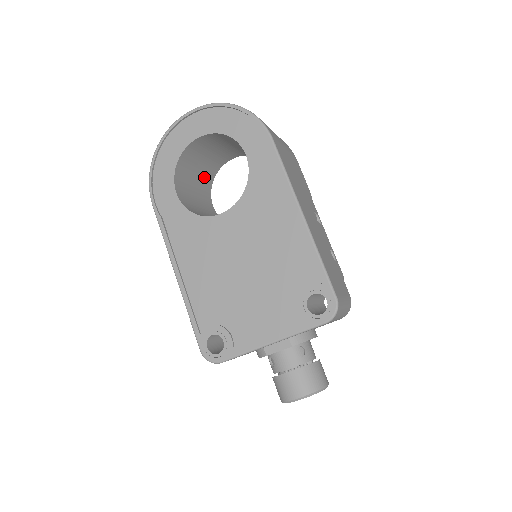
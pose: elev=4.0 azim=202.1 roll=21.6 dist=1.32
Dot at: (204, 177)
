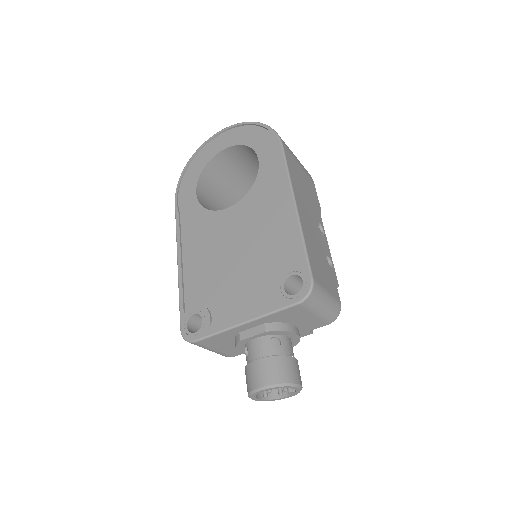
Dot at: (230, 196)
